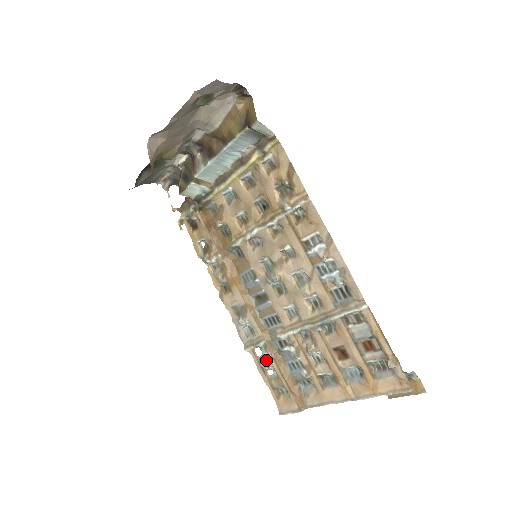
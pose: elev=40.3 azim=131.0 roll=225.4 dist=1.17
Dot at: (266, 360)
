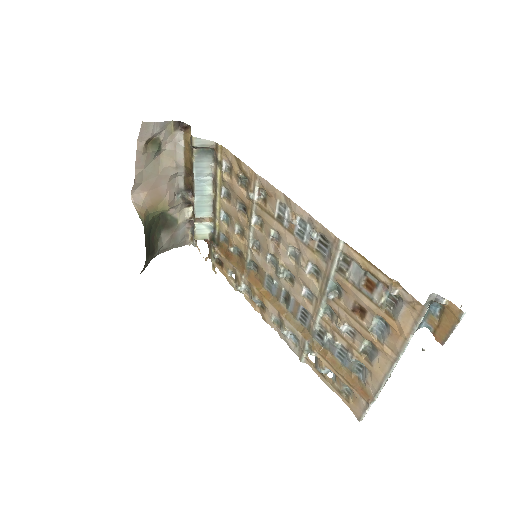
Dot at: (318, 362)
